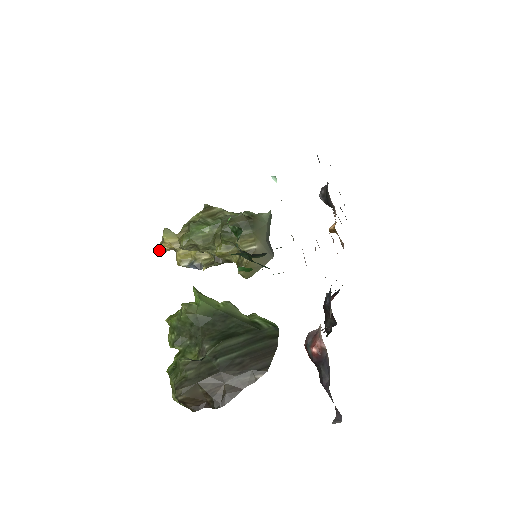
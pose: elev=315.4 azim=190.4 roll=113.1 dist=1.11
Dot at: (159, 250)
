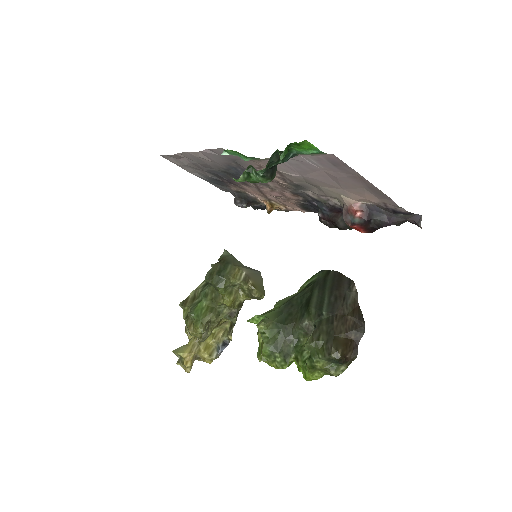
Dot at: (187, 371)
